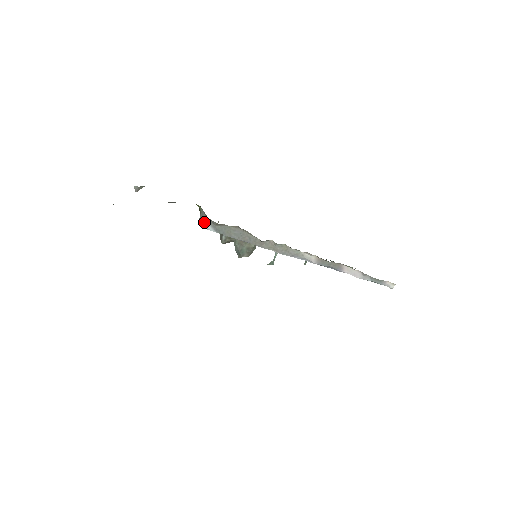
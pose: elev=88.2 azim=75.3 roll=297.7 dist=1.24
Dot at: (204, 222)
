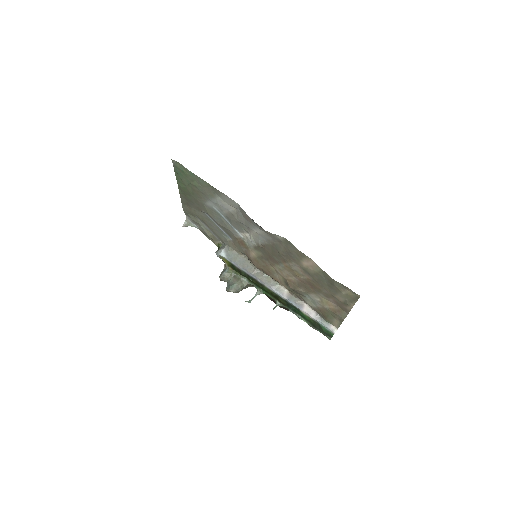
Dot at: (221, 249)
